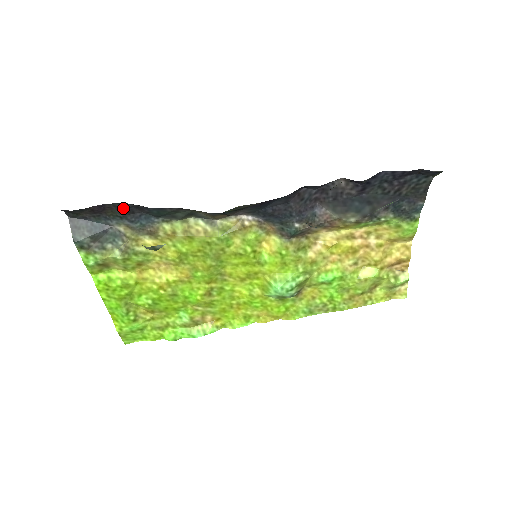
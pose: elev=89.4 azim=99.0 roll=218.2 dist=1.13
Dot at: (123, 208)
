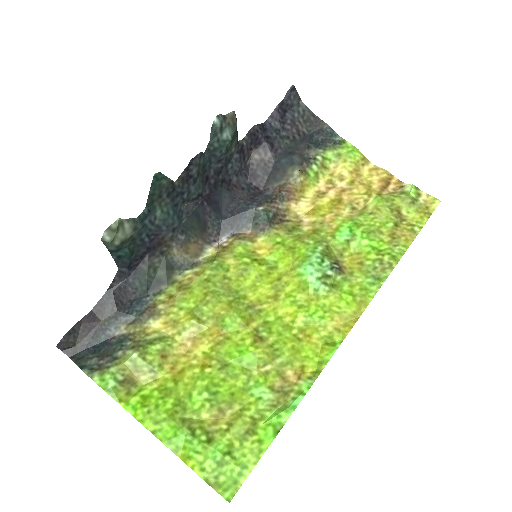
Dot at: (109, 302)
